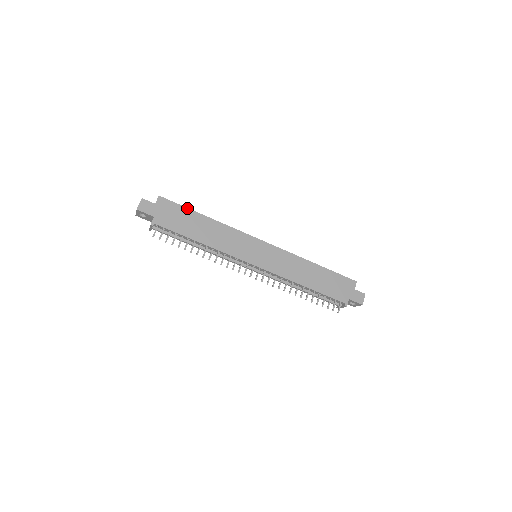
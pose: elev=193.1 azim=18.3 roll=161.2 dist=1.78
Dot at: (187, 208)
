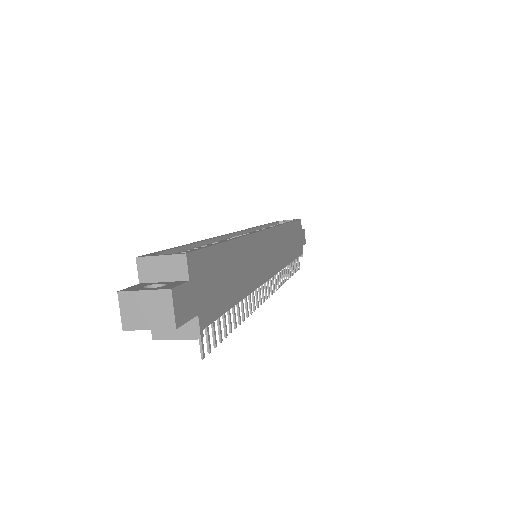
Dot at: (217, 245)
